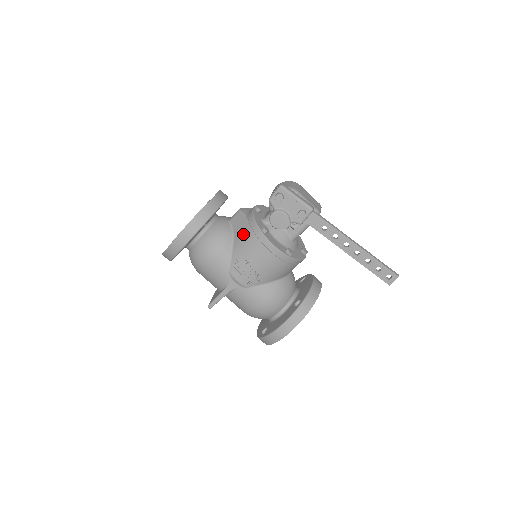
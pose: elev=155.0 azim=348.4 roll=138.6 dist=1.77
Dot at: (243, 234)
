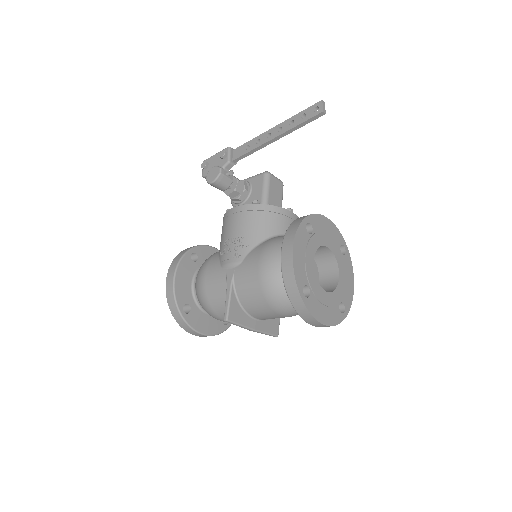
Dot at: occluded
